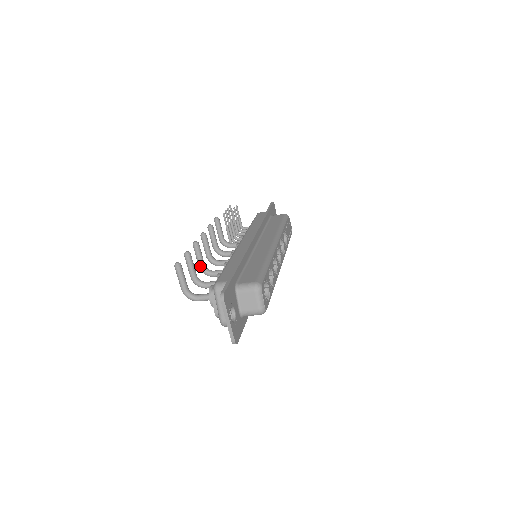
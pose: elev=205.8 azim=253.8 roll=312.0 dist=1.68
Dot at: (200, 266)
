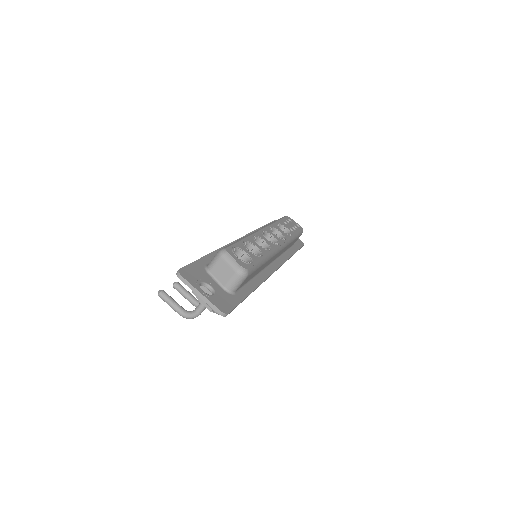
Dot at: occluded
